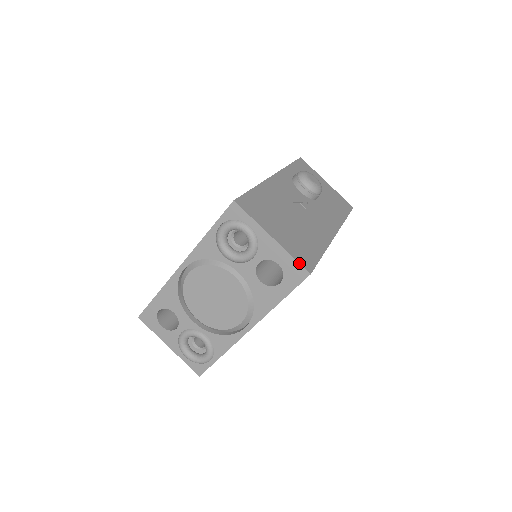
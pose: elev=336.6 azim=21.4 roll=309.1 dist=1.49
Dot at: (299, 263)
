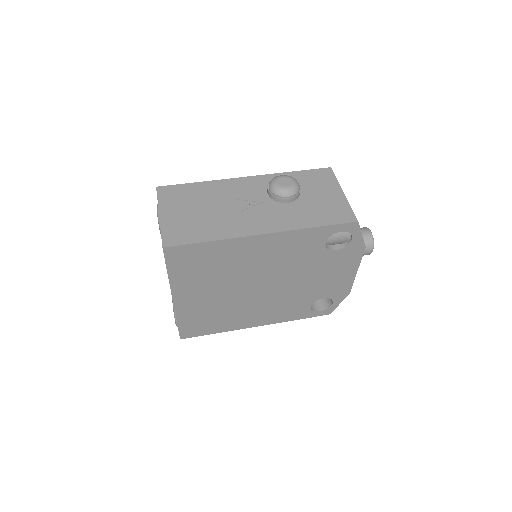
Dot at: (161, 237)
